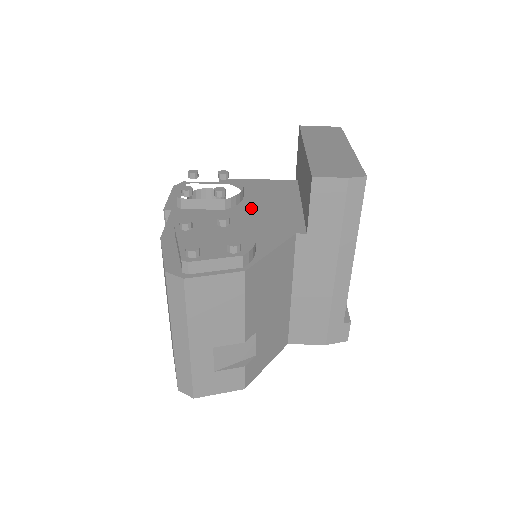
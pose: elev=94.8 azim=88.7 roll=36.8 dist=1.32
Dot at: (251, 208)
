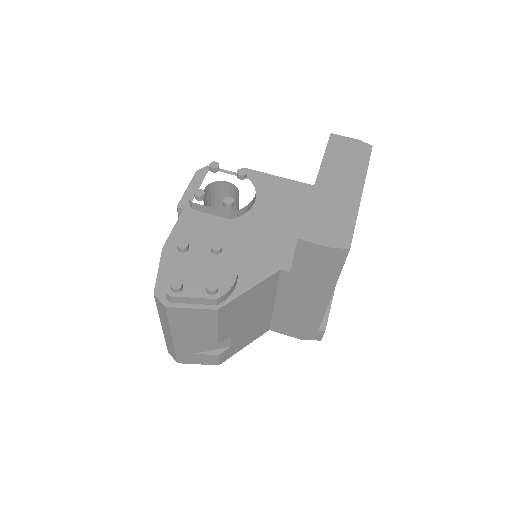
Dot at: (255, 222)
